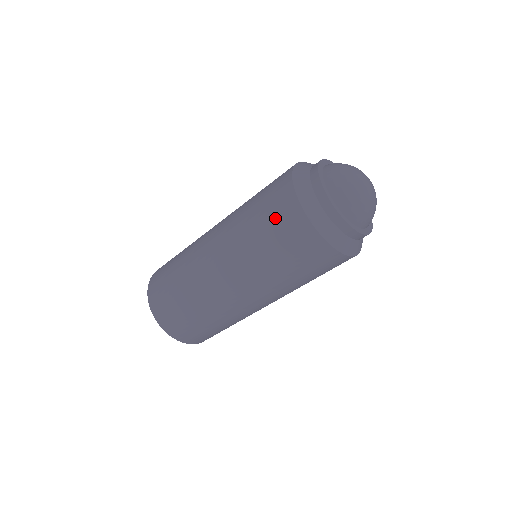
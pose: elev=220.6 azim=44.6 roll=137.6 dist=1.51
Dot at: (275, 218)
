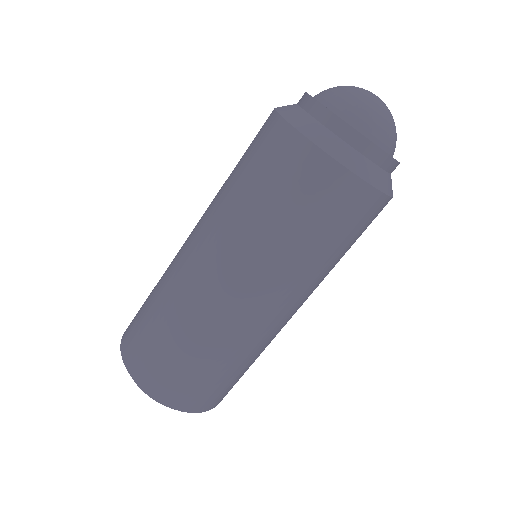
Dot at: occluded
